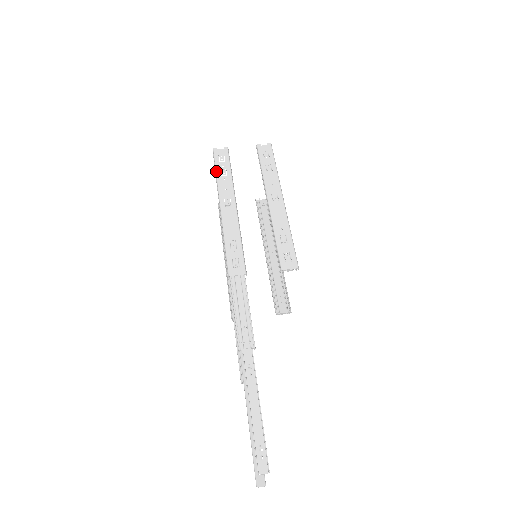
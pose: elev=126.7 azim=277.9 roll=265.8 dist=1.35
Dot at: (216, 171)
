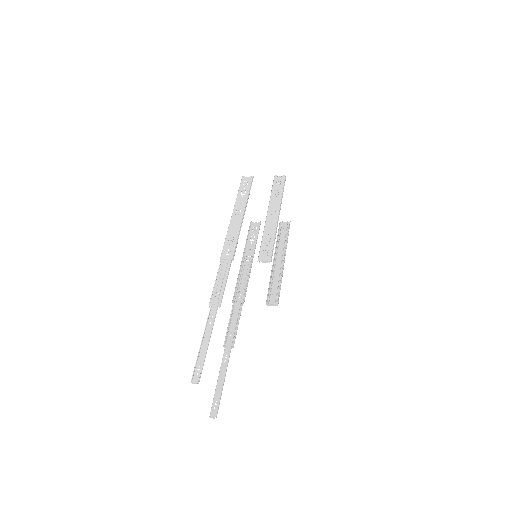
Dot at: (238, 191)
